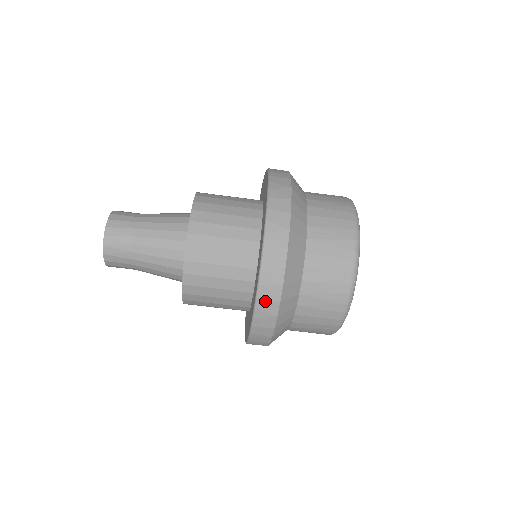
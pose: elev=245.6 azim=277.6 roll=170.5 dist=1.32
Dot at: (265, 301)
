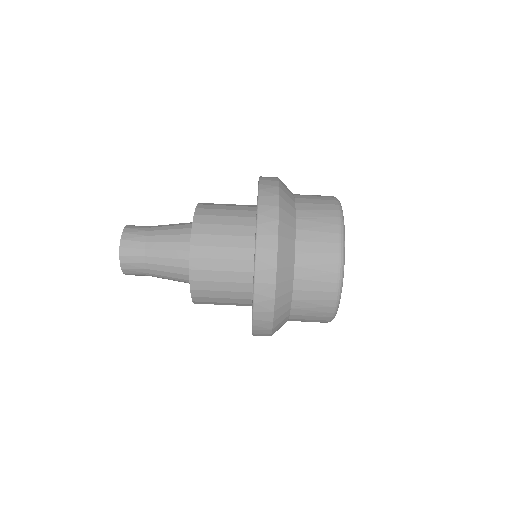
Dot at: (266, 207)
